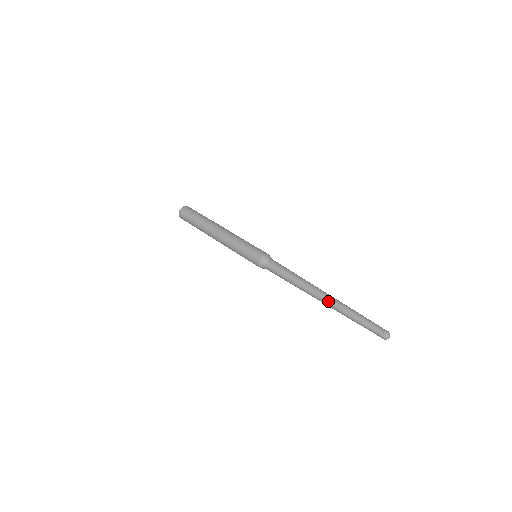
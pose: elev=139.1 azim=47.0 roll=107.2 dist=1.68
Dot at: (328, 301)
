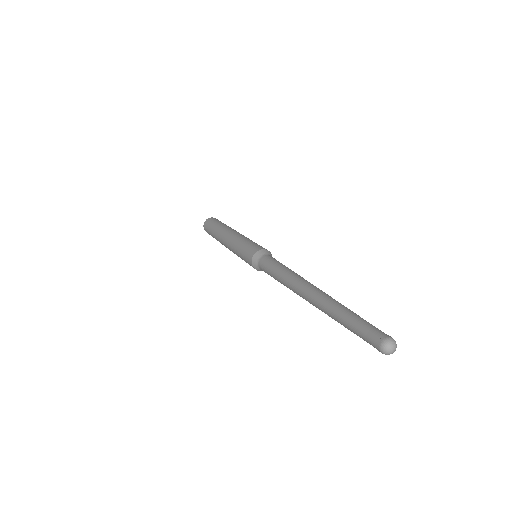
Dot at: (312, 303)
